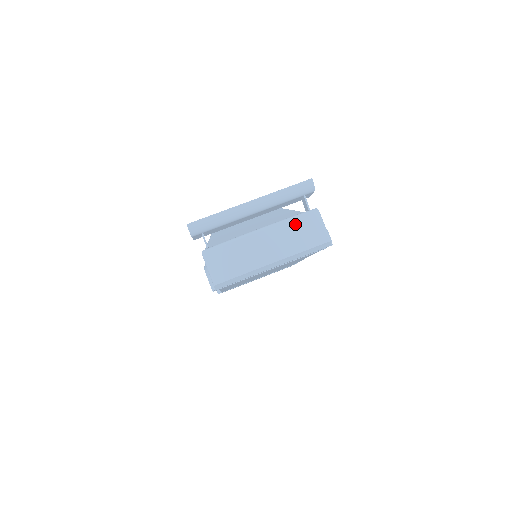
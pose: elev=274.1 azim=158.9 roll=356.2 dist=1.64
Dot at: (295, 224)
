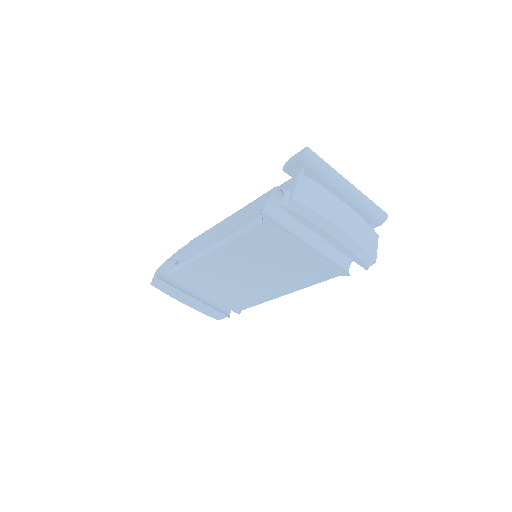
Dot at: (365, 226)
